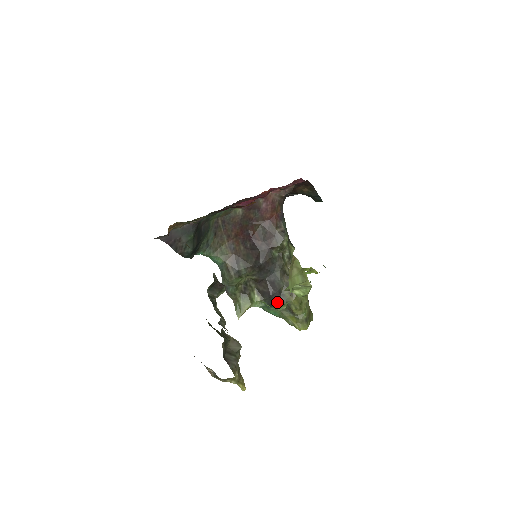
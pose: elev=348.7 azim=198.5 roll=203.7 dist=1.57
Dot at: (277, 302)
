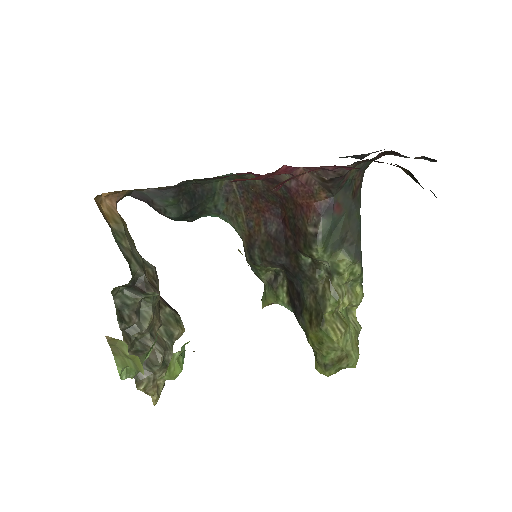
Dot at: (298, 320)
